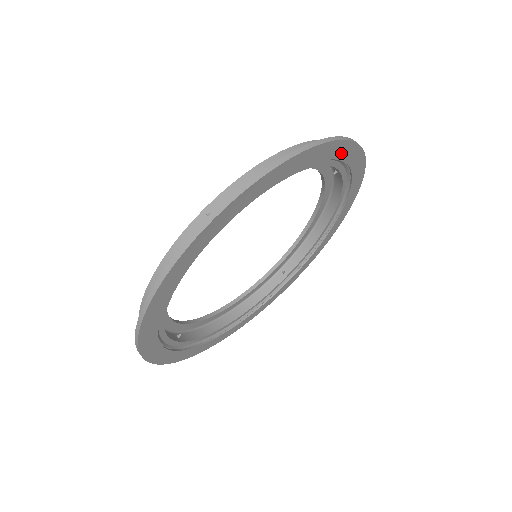
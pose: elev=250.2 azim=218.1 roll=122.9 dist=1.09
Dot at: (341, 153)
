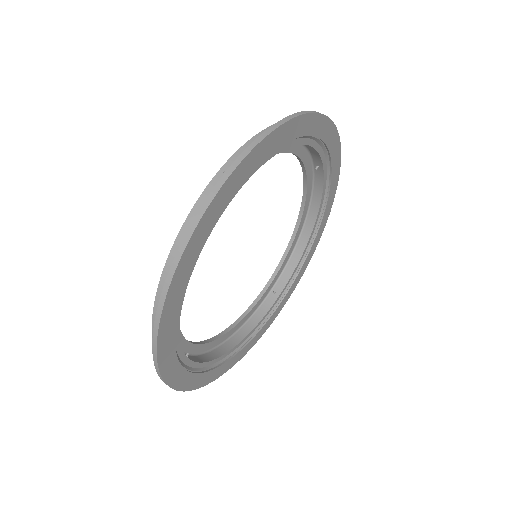
Dot at: (192, 256)
